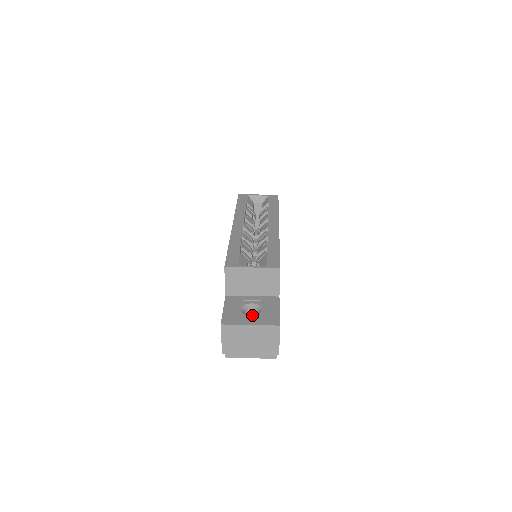
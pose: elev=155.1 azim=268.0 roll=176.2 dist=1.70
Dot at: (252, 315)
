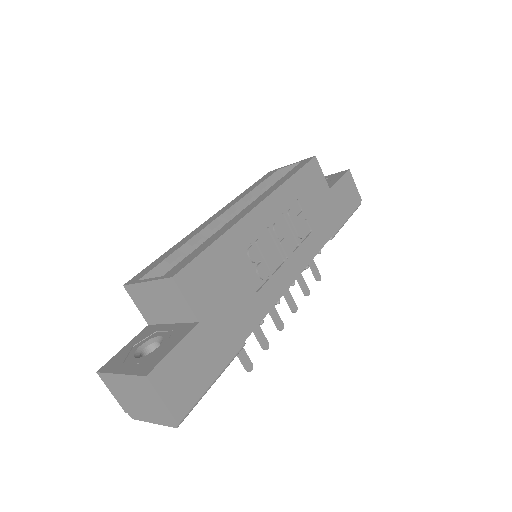
Dot at: occluded
